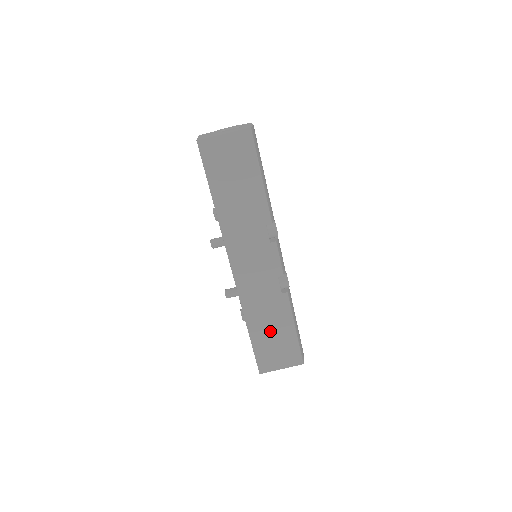
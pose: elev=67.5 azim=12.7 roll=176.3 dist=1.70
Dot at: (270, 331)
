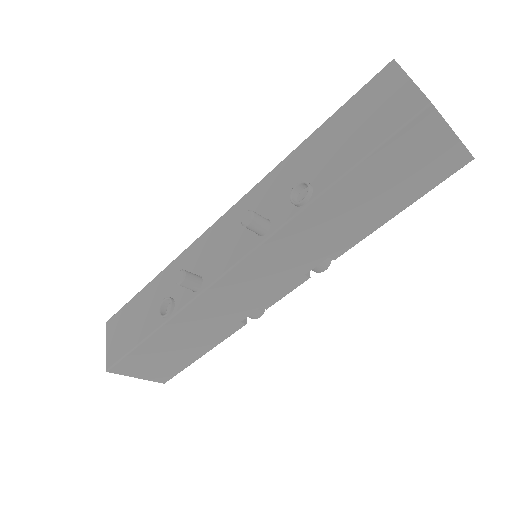
Dot at: (177, 344)
